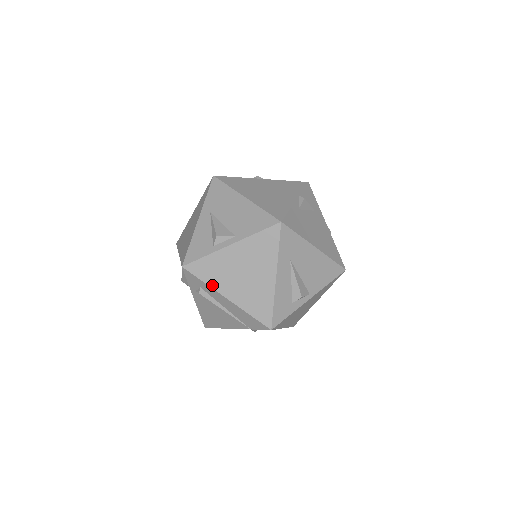
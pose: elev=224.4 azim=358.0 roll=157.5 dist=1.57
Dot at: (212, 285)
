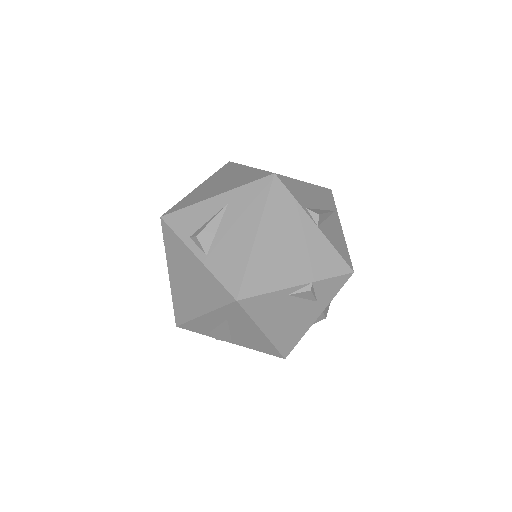
Dot at: (167, 255)
